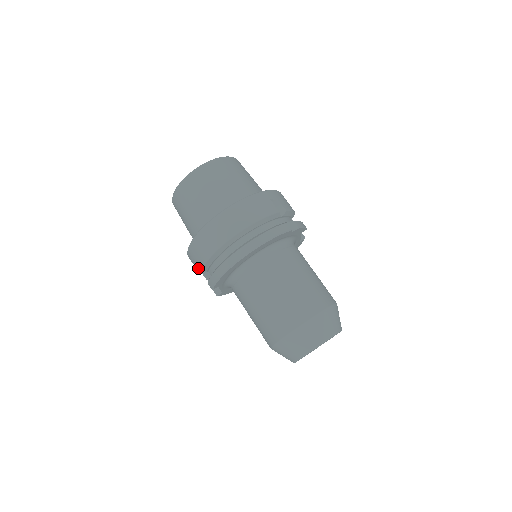
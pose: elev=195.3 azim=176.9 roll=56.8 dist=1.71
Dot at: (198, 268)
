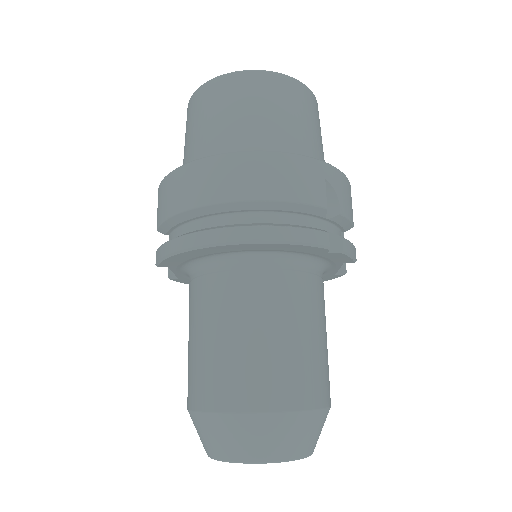
Dot at: (157, 221)
